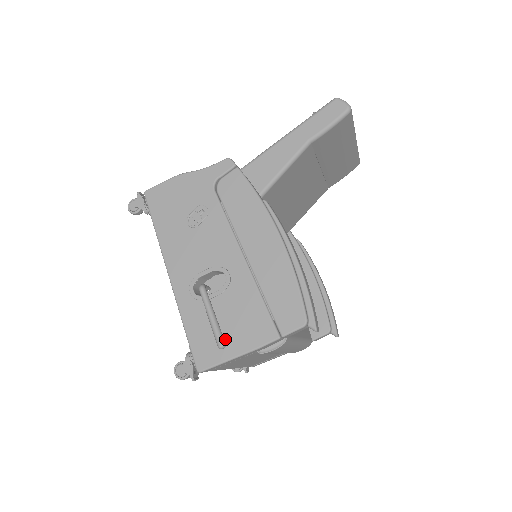
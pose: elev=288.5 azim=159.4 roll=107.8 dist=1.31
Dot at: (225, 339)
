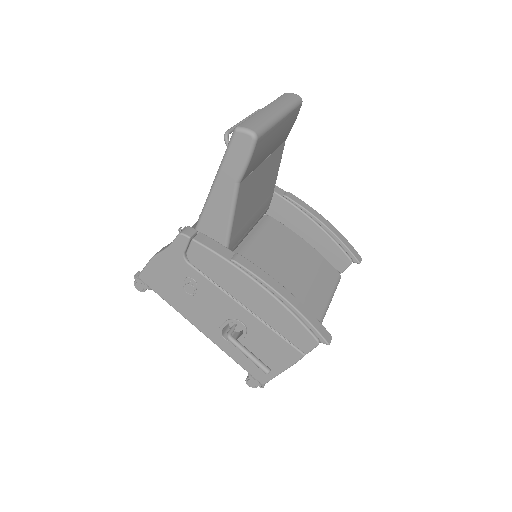
Dot at: (267, 363)
